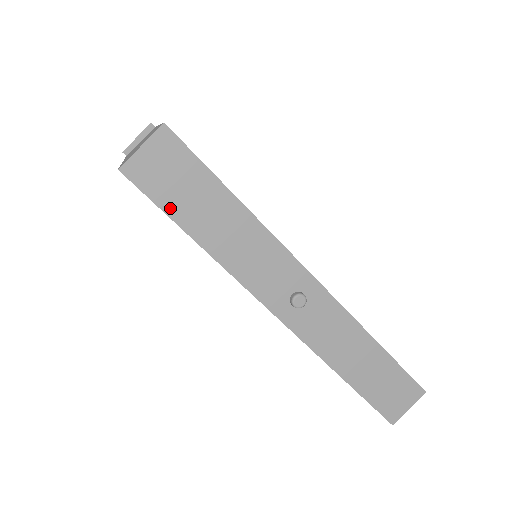
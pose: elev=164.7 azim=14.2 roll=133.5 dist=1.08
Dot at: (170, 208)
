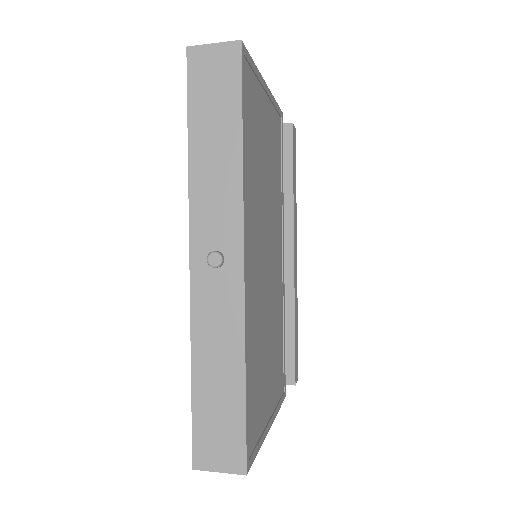
Dot at: (194, 101)
